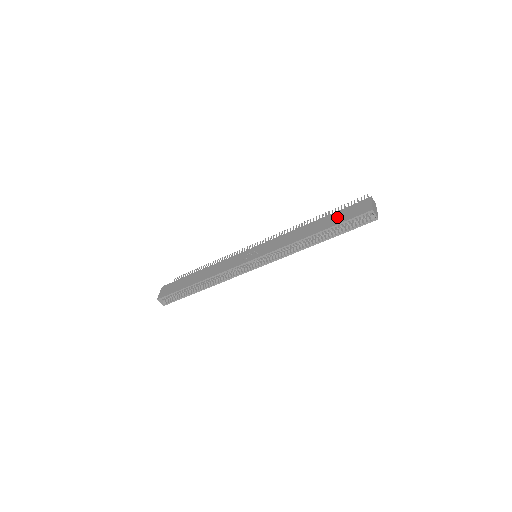
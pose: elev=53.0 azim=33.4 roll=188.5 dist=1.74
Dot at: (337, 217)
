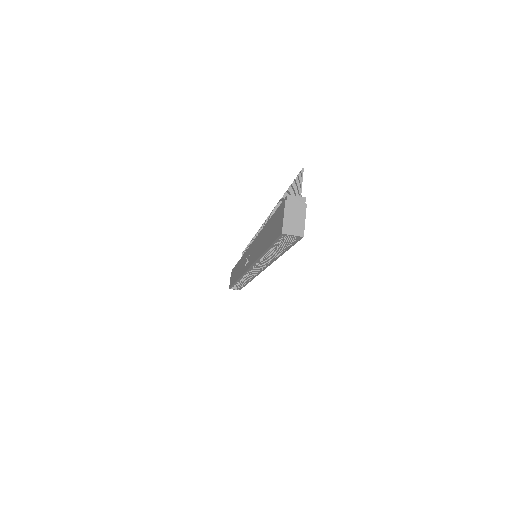
Dot at: (270, 230)
